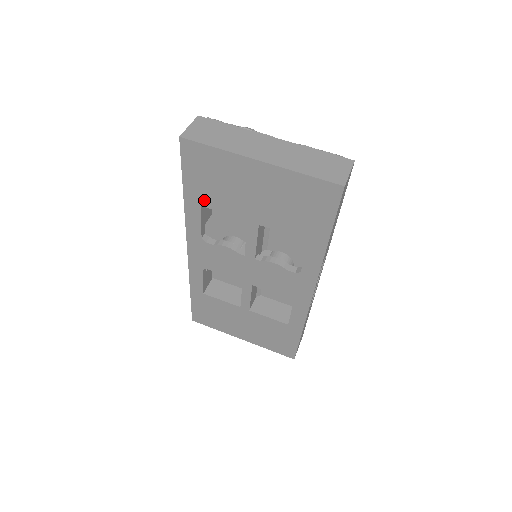
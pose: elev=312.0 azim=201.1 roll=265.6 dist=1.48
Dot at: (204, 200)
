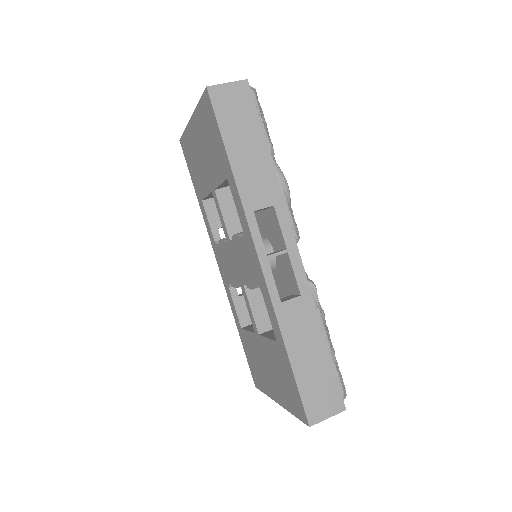
Dot at: (200, 192)
